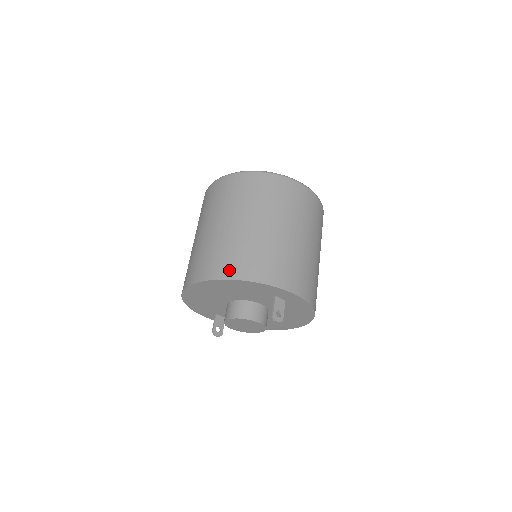
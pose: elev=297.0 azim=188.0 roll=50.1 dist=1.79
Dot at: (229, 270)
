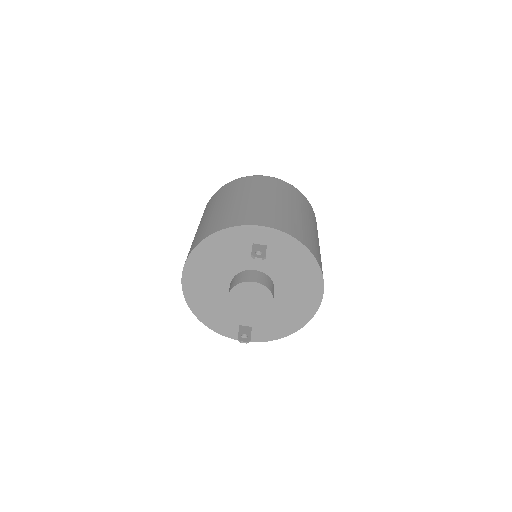
Dot at: (199, 239)
